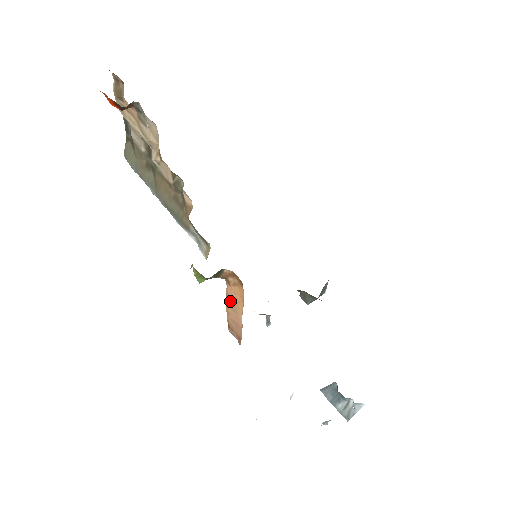
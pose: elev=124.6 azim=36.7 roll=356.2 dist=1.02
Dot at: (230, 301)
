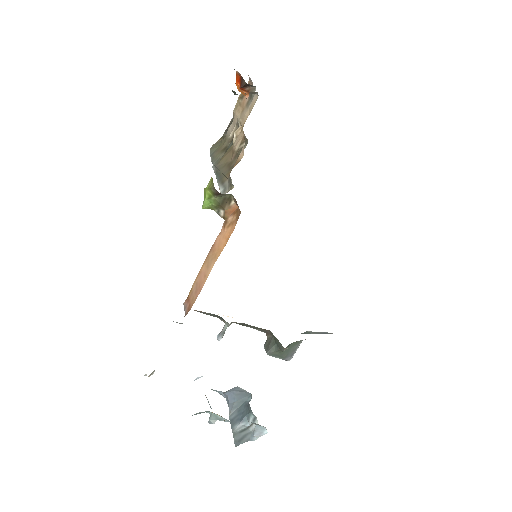
Dot at: (212, 253)
